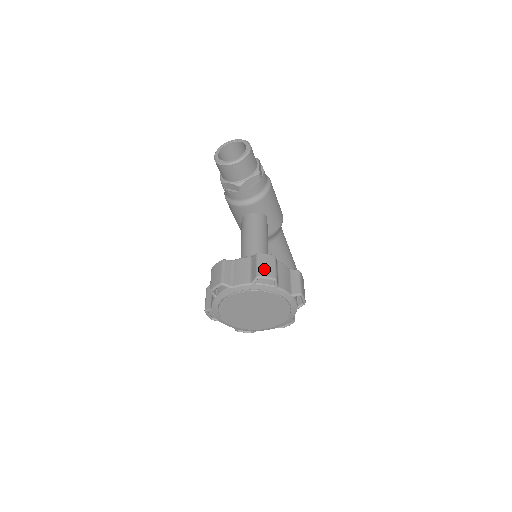
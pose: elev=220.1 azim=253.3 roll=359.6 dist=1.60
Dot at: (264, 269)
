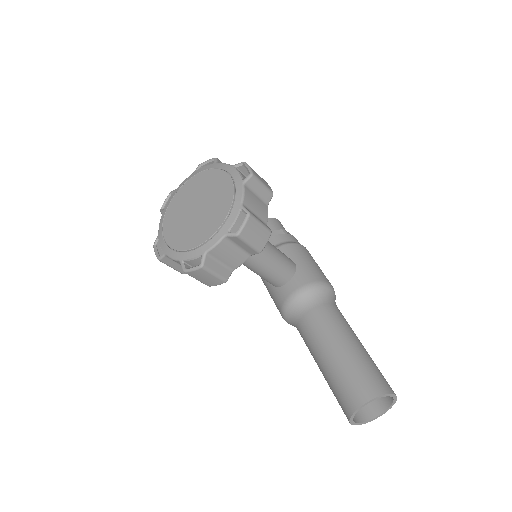
Dot at: occluded
